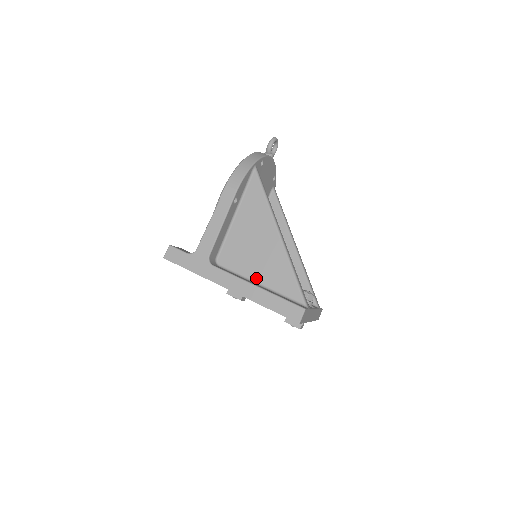
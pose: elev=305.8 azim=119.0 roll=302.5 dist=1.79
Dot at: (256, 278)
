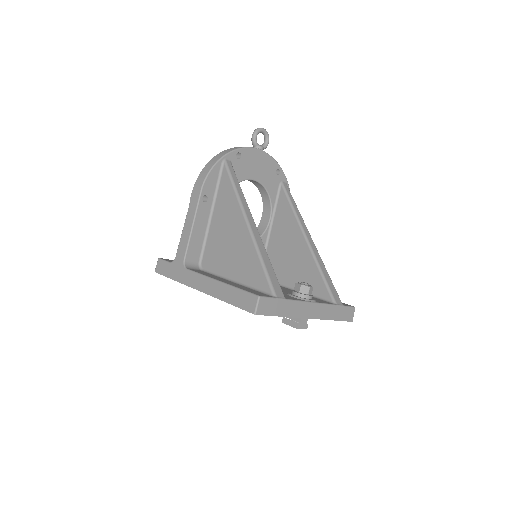
Dot at: (230, 275)
